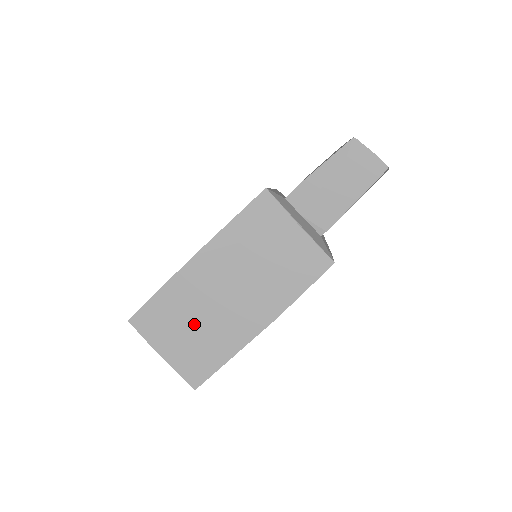
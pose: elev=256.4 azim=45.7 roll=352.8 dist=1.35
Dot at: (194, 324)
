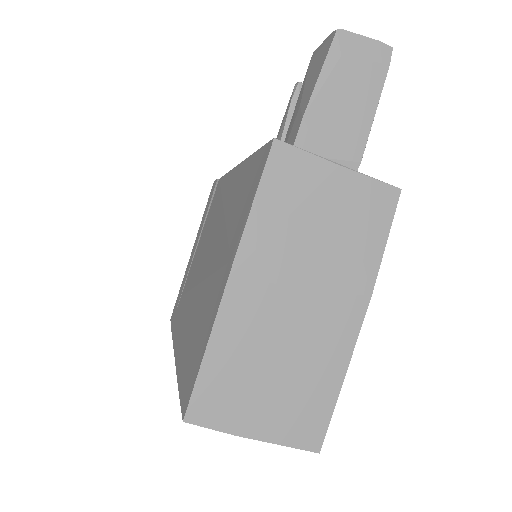
Dot at: (275, 369)
